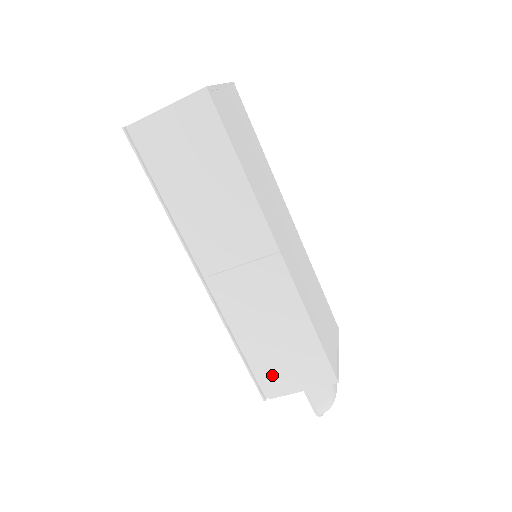
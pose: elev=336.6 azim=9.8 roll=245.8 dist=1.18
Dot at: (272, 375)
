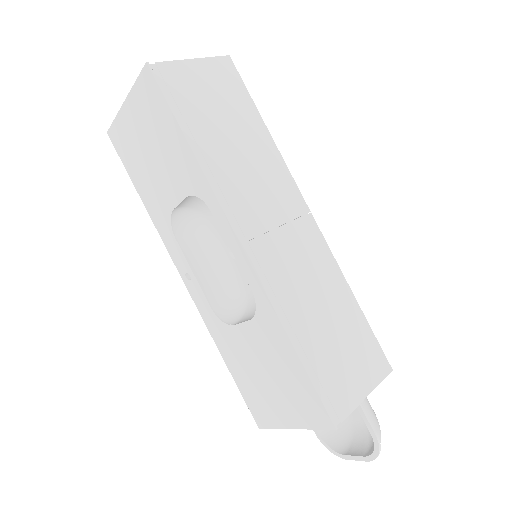
Dot at: (335, 379)
